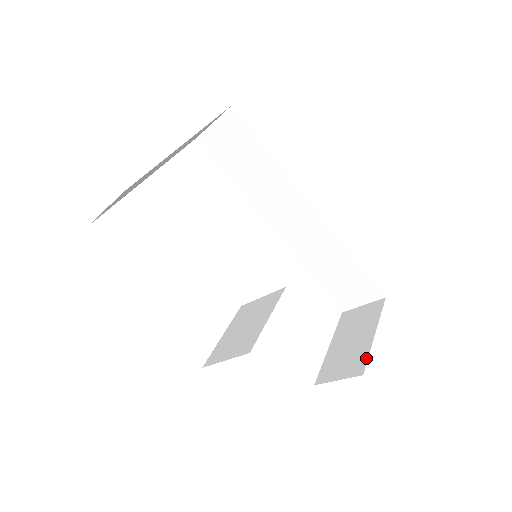
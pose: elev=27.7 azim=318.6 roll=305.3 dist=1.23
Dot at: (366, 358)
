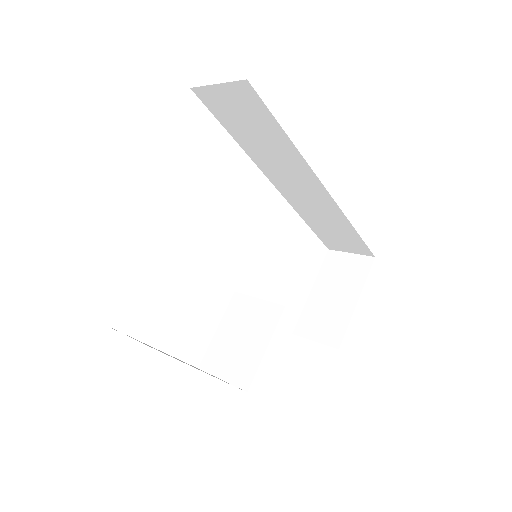
Dot at: (344, 330)
